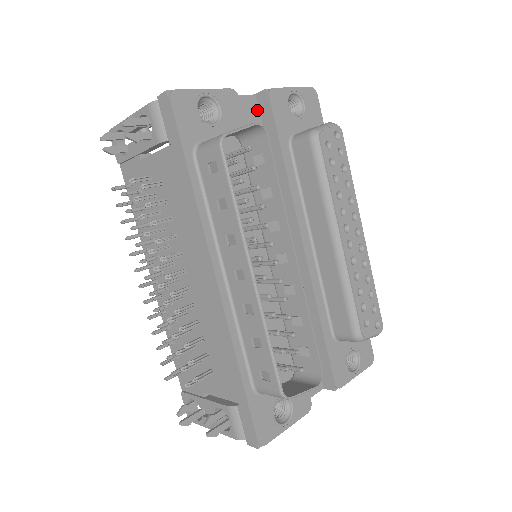
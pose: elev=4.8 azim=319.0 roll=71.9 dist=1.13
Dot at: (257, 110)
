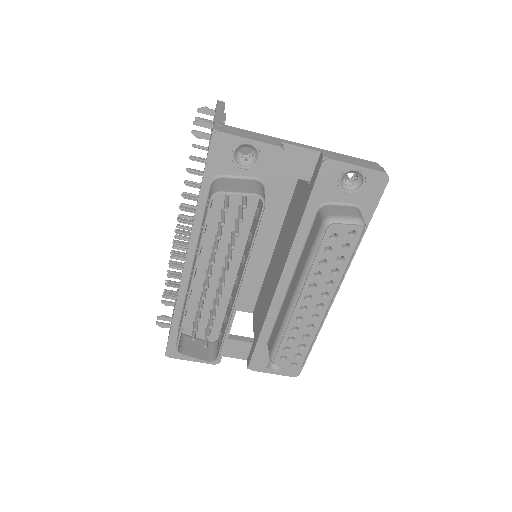
Dot at: (314, 164)
